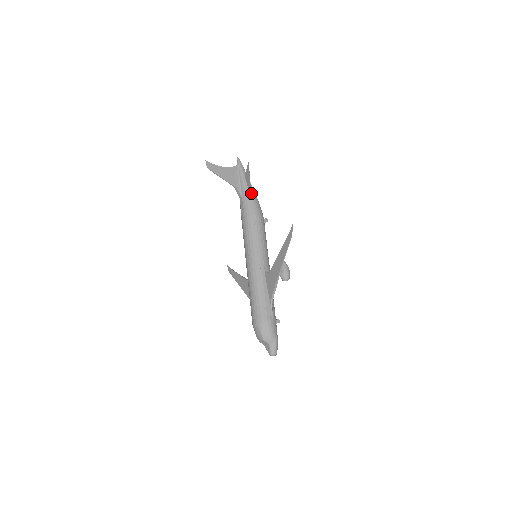
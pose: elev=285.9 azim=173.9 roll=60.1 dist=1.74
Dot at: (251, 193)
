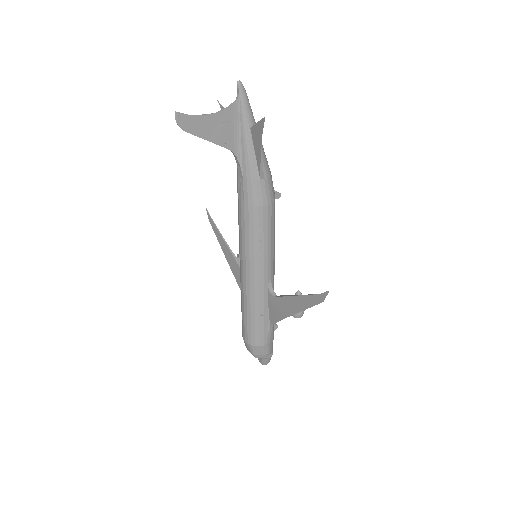
Dot at: (260, 169)
